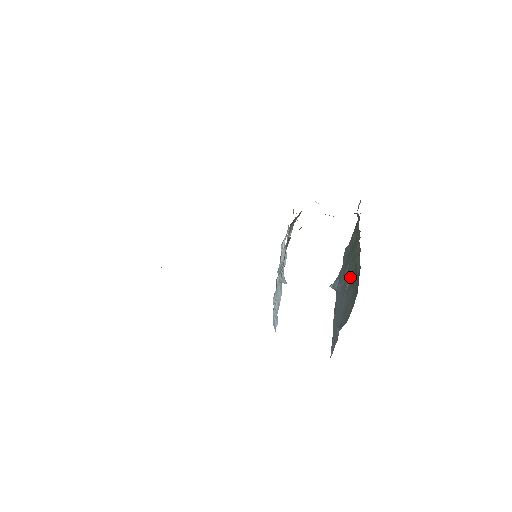
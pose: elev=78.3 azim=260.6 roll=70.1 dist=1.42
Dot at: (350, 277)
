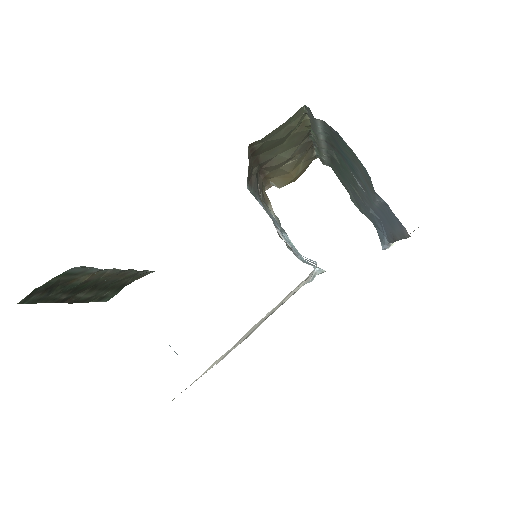
Dot at: (355, 179)
